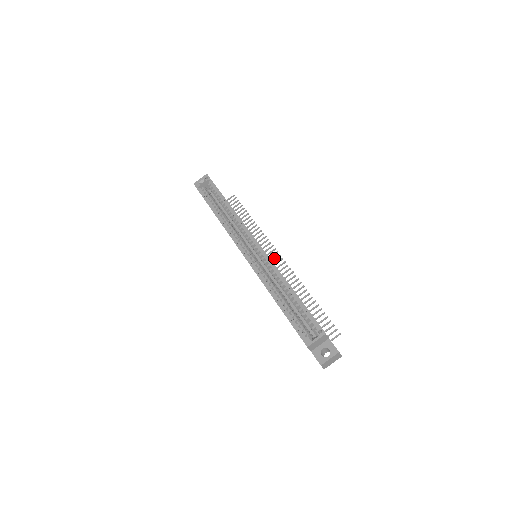
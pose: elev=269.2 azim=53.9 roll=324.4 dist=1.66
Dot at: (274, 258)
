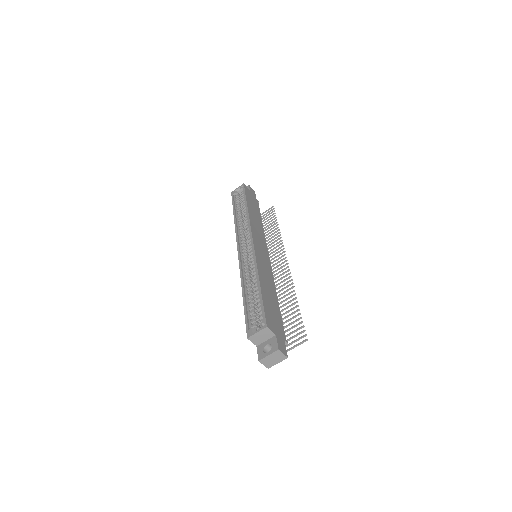
Dot at: (281, 263)
